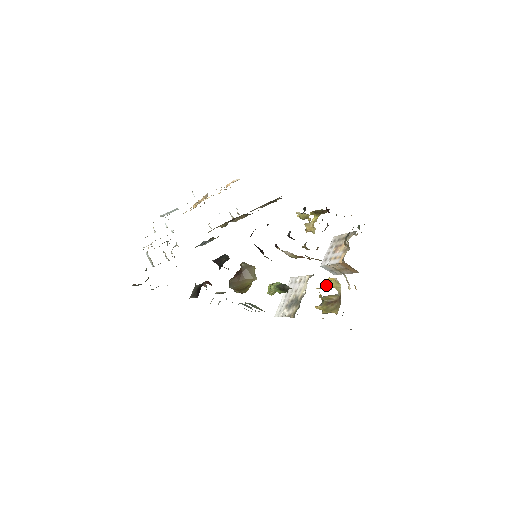
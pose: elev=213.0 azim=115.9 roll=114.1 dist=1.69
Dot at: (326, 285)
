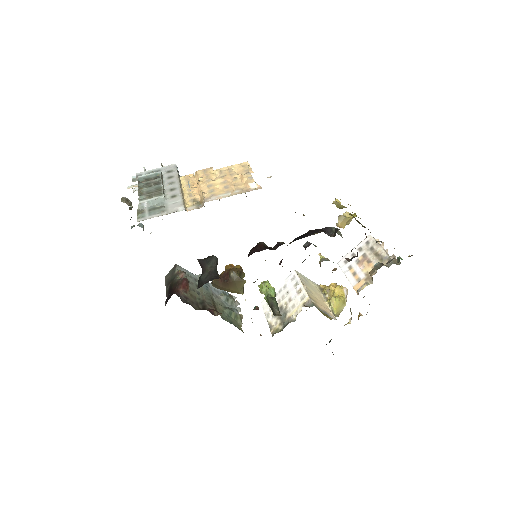
Dot at: (329, 298)
